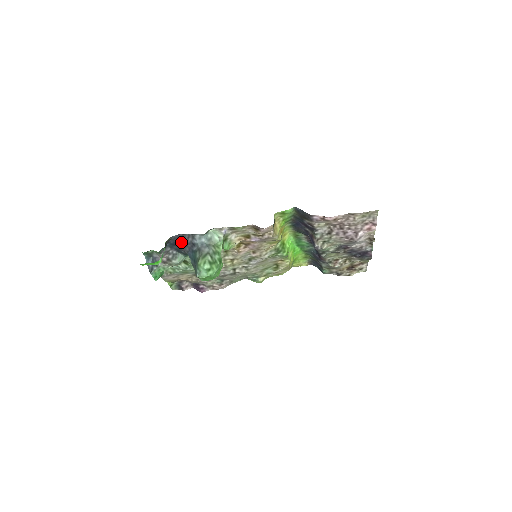
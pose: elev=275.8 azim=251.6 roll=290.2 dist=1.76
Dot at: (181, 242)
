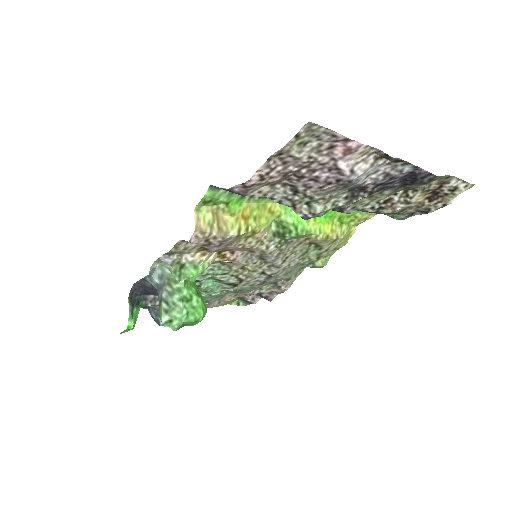
Dot at: (146, 289)
